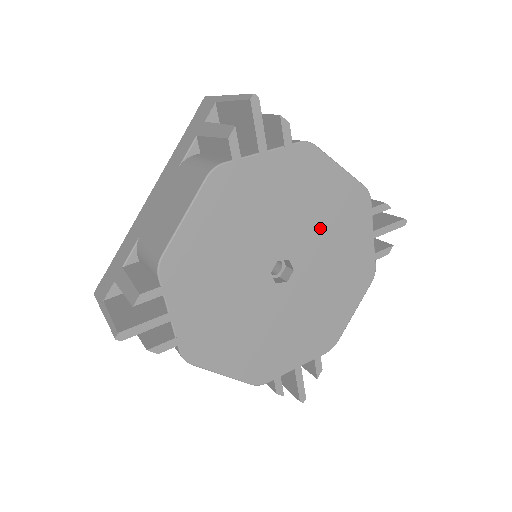
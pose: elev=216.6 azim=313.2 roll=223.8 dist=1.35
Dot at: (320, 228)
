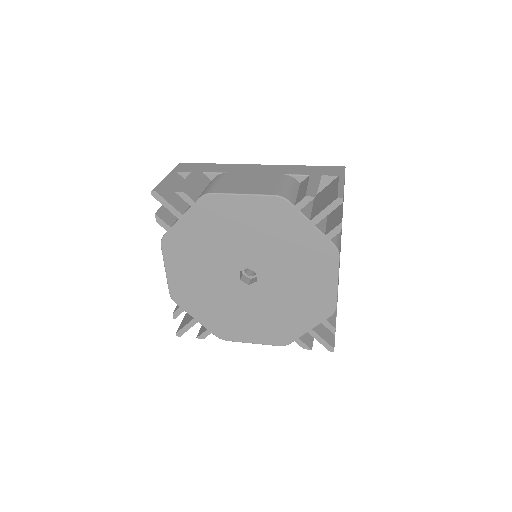
Dot at: (257, 240)
